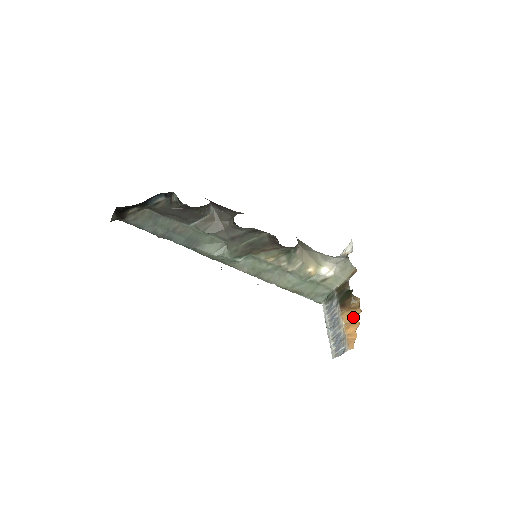
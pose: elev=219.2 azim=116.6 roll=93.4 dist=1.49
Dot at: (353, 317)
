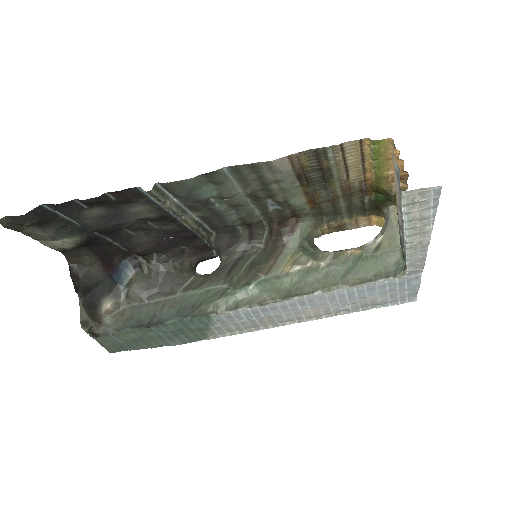
Dot at: occluded
